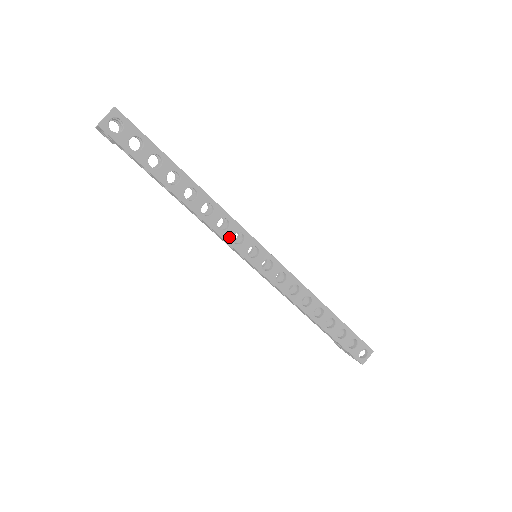
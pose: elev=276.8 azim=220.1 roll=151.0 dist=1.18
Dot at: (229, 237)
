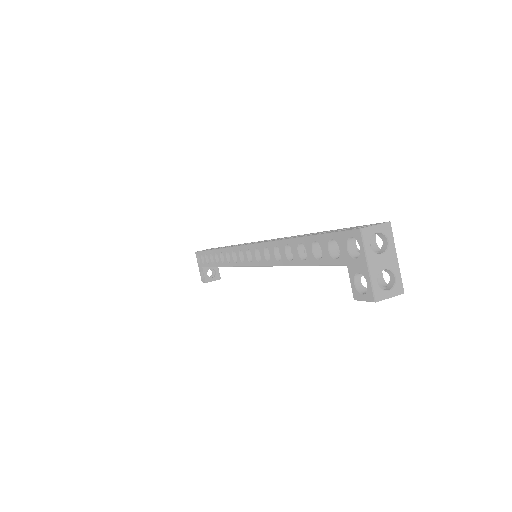
Dot at: occluded
